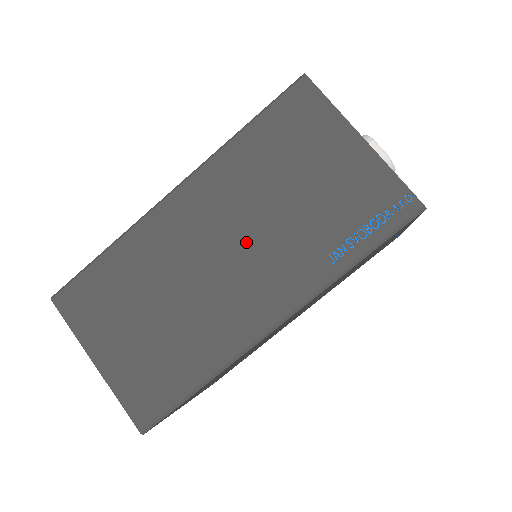
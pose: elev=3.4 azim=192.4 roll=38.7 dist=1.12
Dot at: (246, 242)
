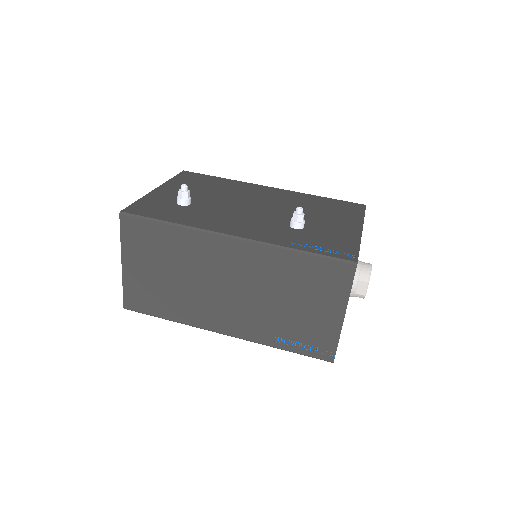
Dot at: (245, 296)
